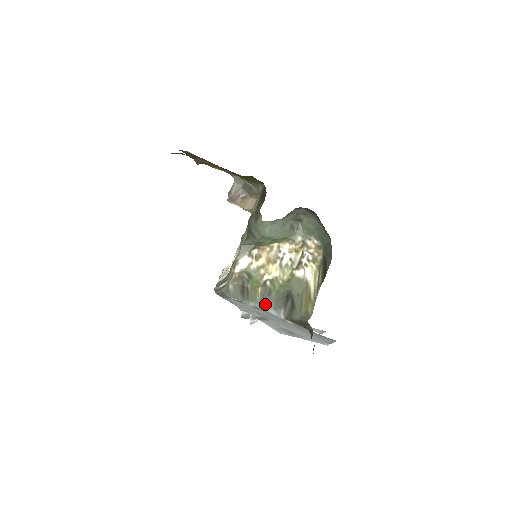
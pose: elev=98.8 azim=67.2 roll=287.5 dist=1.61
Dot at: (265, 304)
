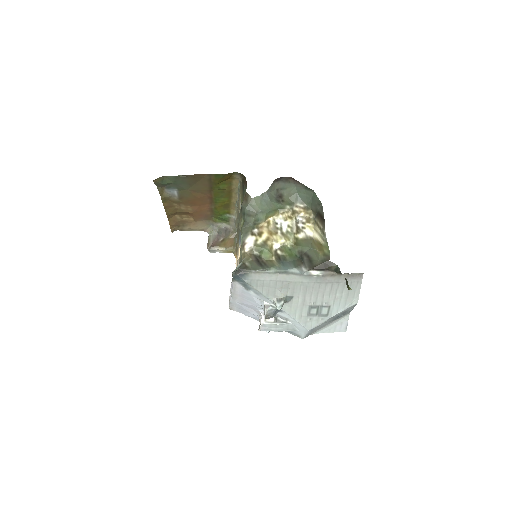
Dot at: (285, 267)
